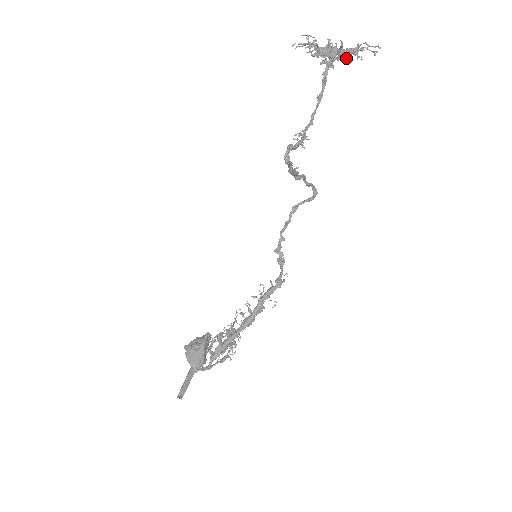
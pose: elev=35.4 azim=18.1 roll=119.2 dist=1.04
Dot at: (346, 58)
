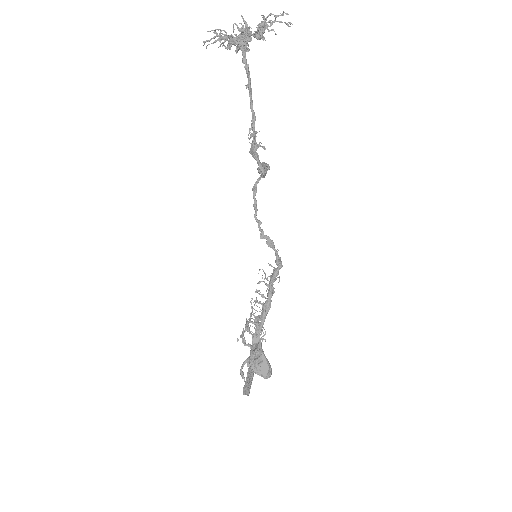
Dot at: occluded
